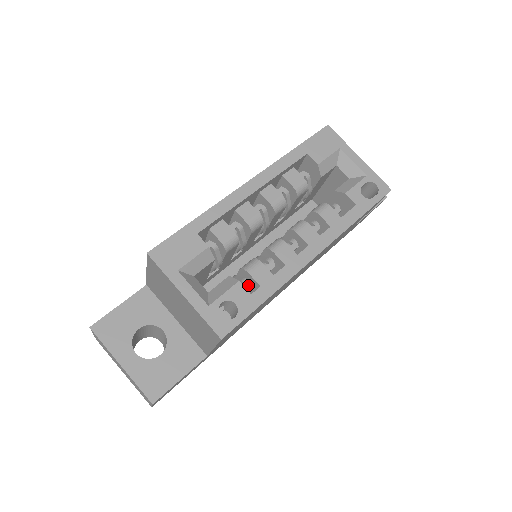
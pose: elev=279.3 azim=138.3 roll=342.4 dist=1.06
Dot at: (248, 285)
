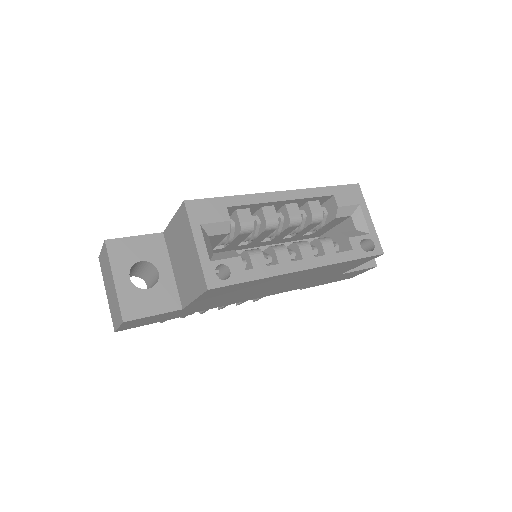
Dot at: (244, 265)
